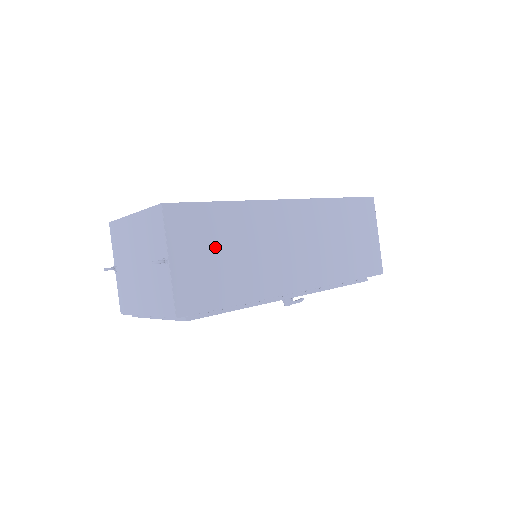
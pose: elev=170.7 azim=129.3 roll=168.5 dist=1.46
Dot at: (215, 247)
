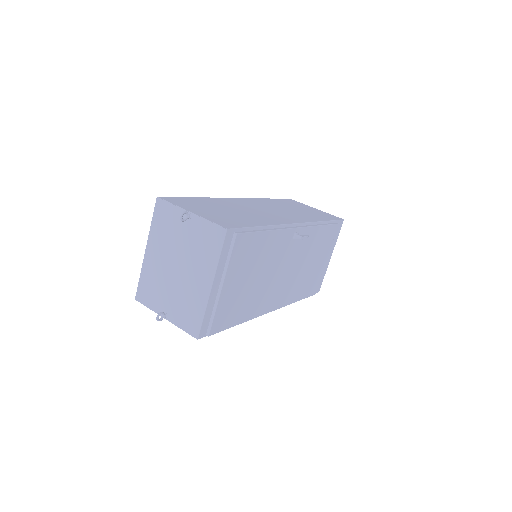
Dot at: (214, 209)
